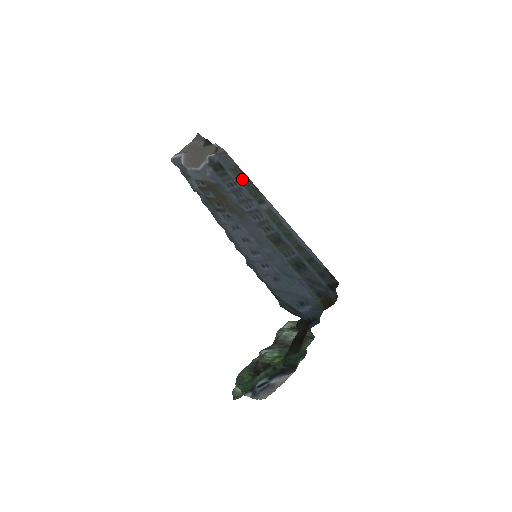
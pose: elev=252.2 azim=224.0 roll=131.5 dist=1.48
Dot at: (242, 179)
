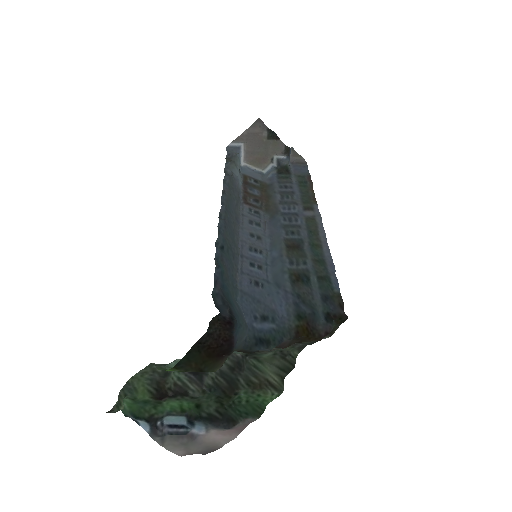
Dot at: (303, 185)
